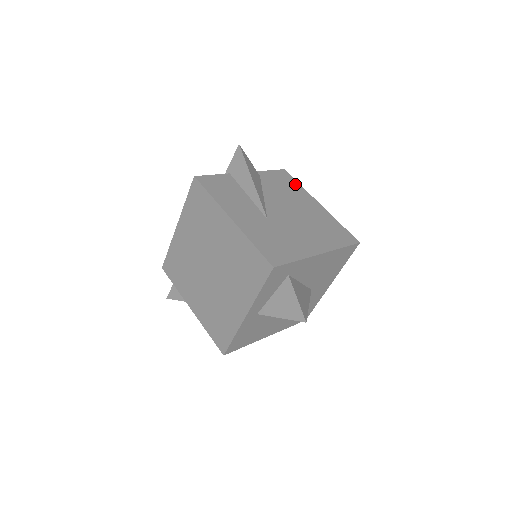
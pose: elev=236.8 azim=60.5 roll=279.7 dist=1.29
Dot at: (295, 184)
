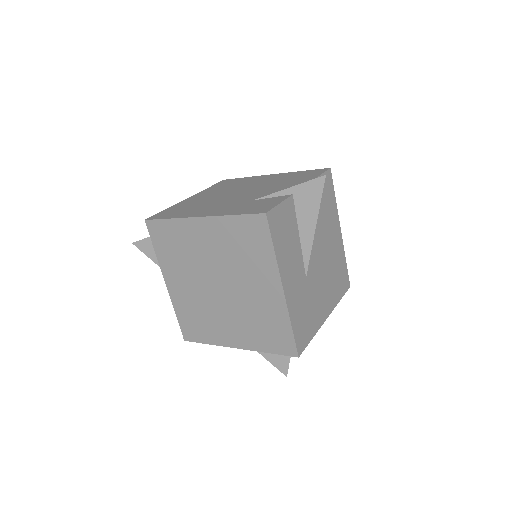
Dot at: (333, 198)
